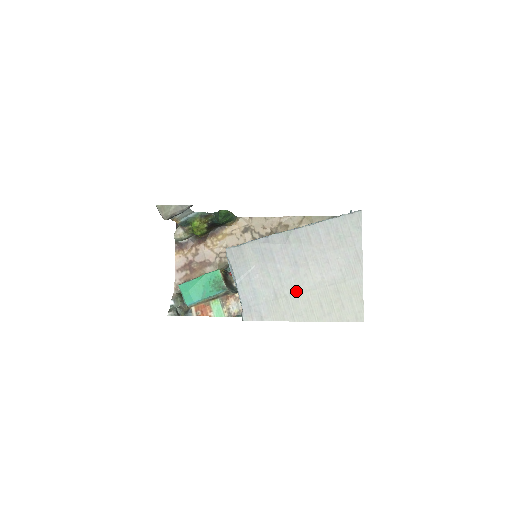
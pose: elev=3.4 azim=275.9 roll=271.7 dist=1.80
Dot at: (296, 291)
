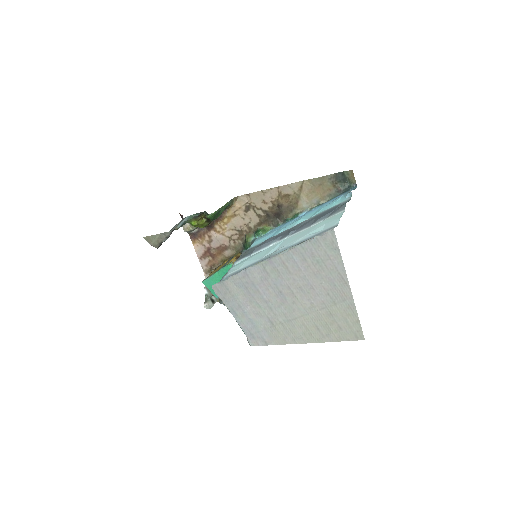
Dot at: (289, 318)
